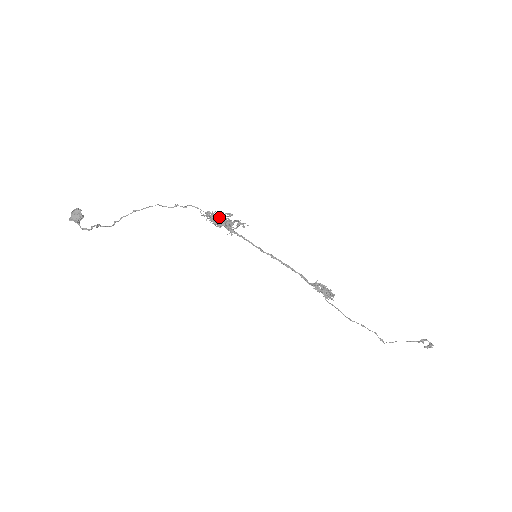
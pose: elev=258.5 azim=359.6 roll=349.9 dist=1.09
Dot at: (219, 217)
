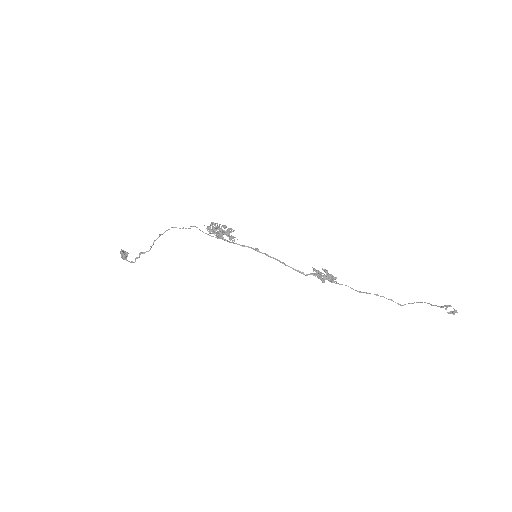
Dot at: (215, 233)
